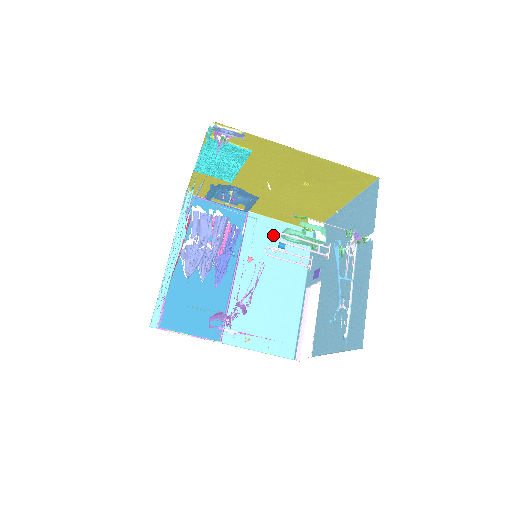
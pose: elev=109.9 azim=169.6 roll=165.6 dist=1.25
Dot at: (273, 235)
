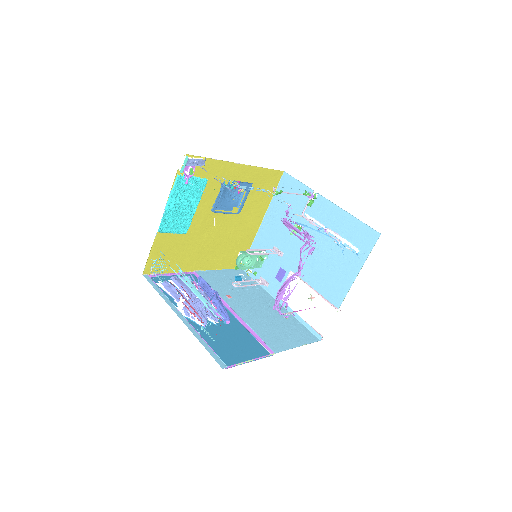
Dot at: (224, 278)
